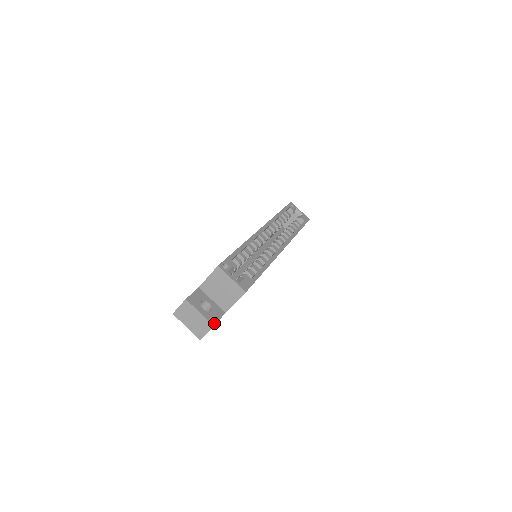
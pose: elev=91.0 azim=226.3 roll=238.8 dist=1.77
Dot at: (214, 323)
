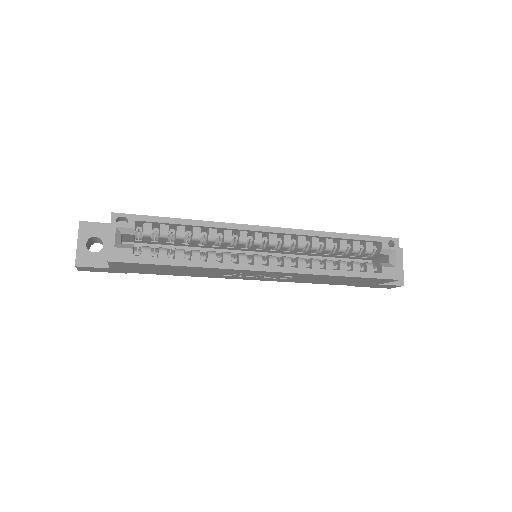
Dot at: (79, 264)
